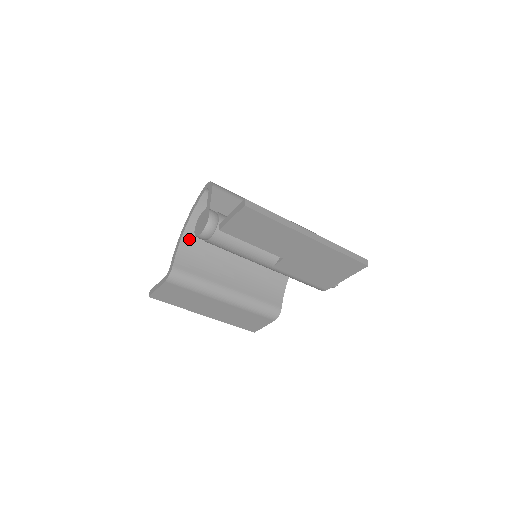
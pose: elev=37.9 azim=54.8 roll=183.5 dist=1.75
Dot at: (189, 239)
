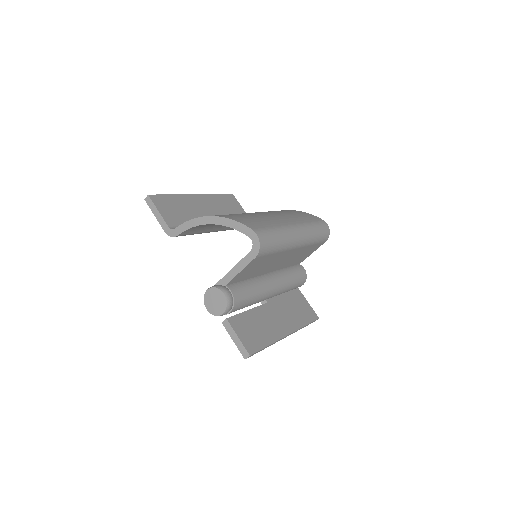
Dot at: (208, 224)
